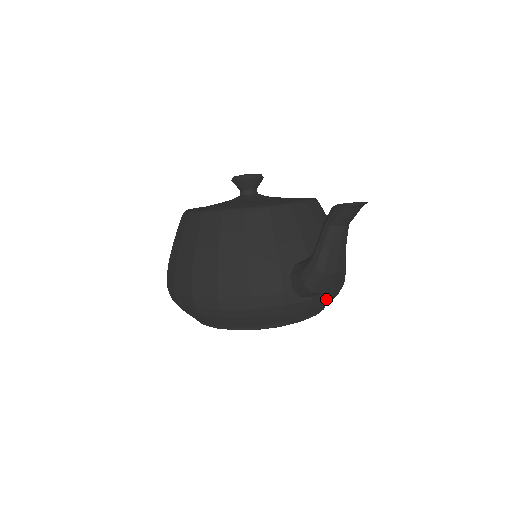
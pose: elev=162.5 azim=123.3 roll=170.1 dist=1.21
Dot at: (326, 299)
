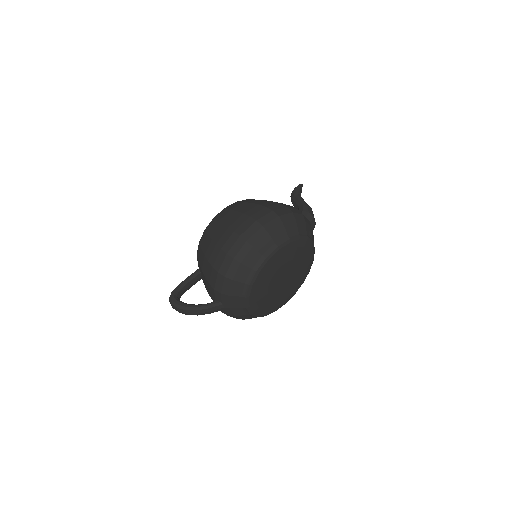
Dot at: occluded
